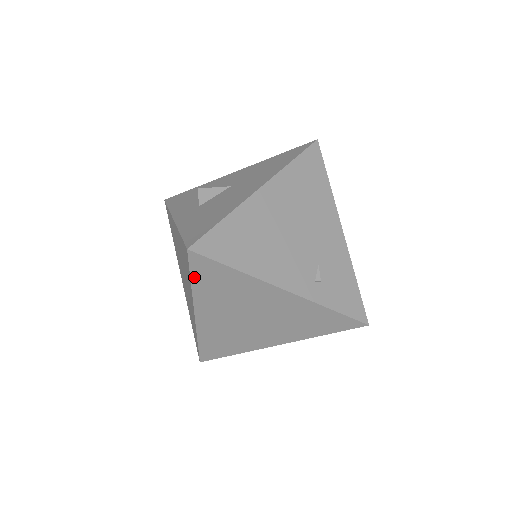
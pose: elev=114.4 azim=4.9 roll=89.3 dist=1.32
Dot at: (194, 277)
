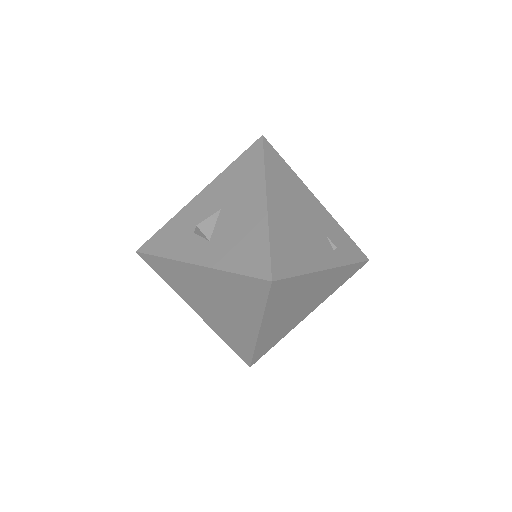
Dot at: (269, 301)
